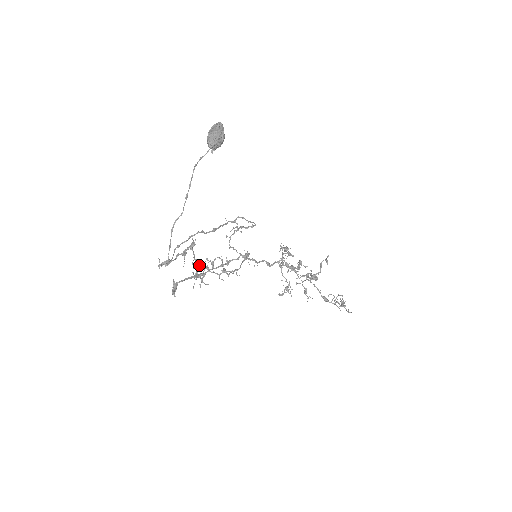
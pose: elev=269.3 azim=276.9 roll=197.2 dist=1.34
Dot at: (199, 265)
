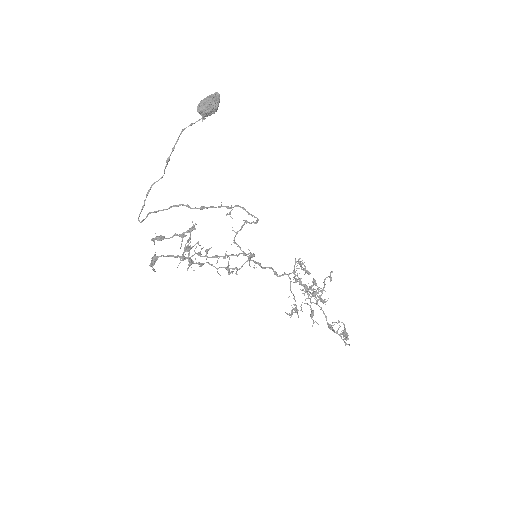
Dot at: (188, 247)
